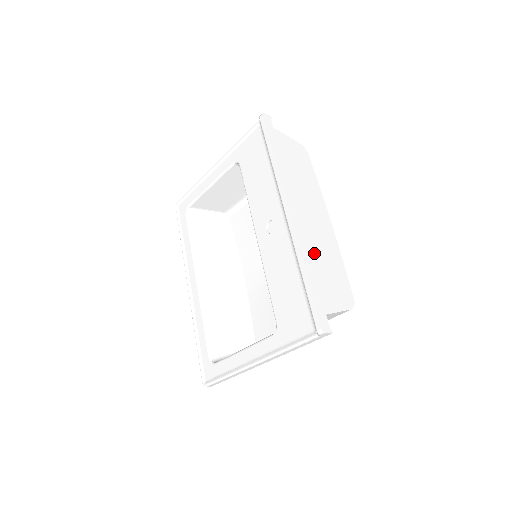
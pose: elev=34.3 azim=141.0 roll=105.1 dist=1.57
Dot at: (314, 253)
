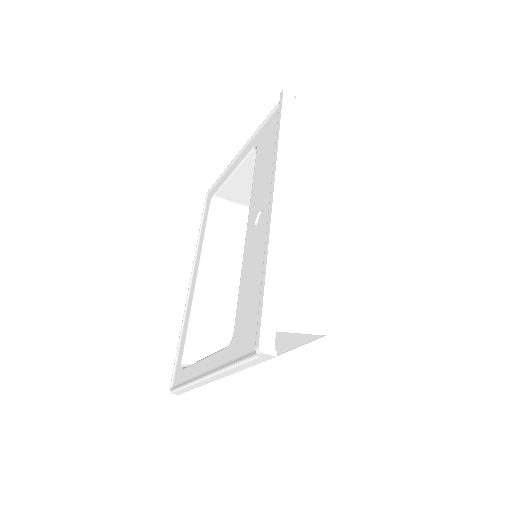
Dot at: (291, 254)
